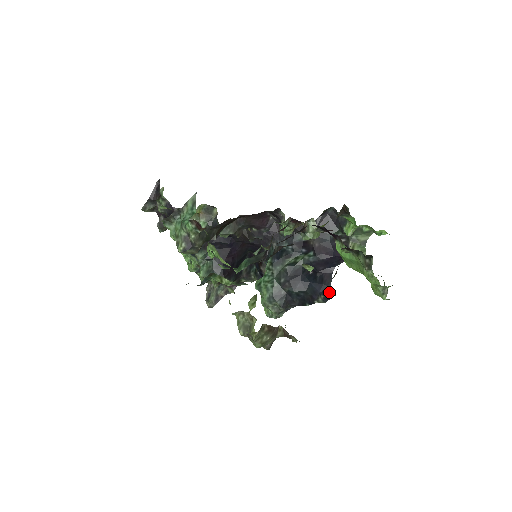
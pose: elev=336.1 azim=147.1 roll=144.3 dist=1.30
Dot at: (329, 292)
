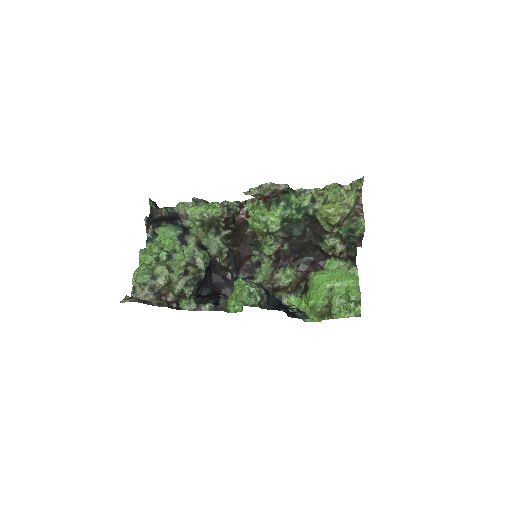
Dot at: occluded
